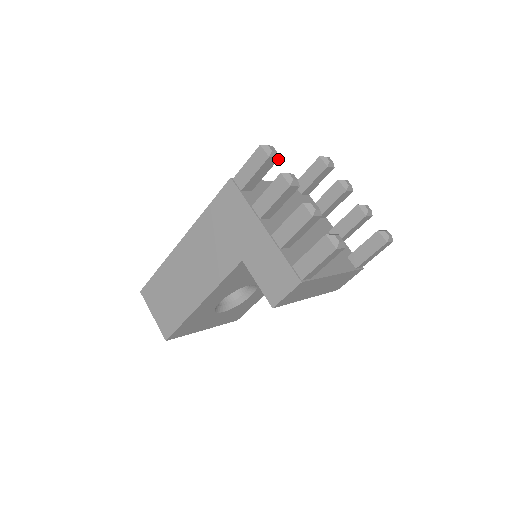
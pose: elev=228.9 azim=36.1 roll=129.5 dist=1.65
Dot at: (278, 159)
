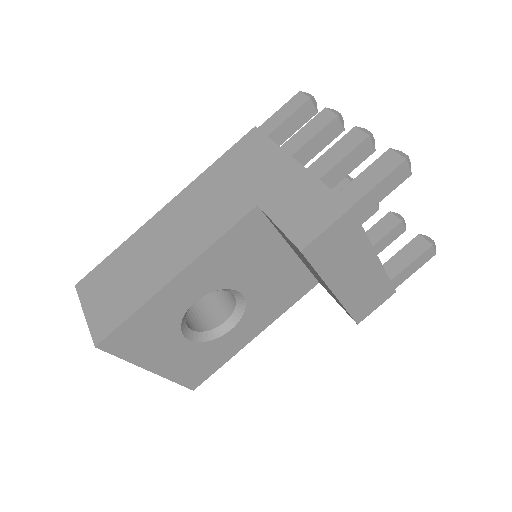
Dot at: (316, 113)
